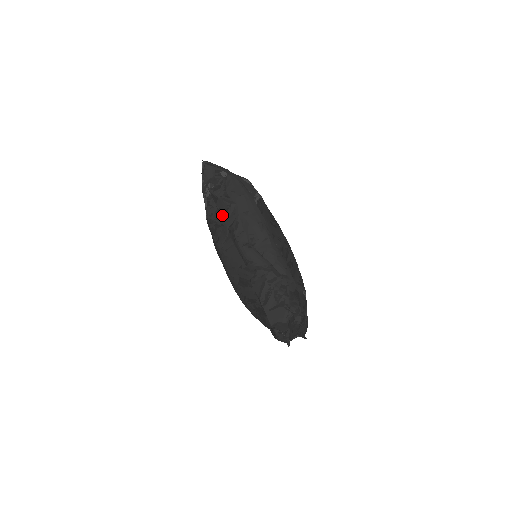
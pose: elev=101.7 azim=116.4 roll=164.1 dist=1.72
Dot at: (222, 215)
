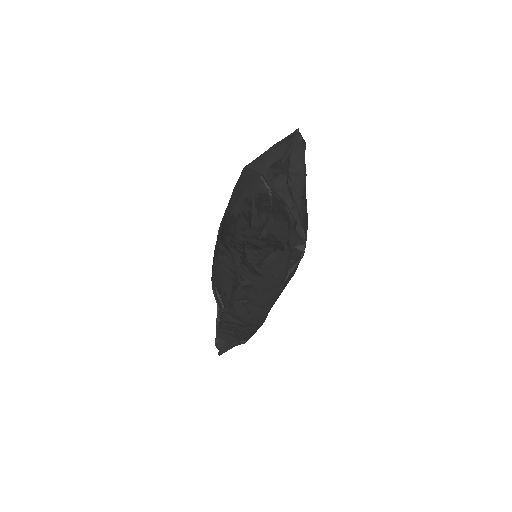
Dot at: (241, 262)
